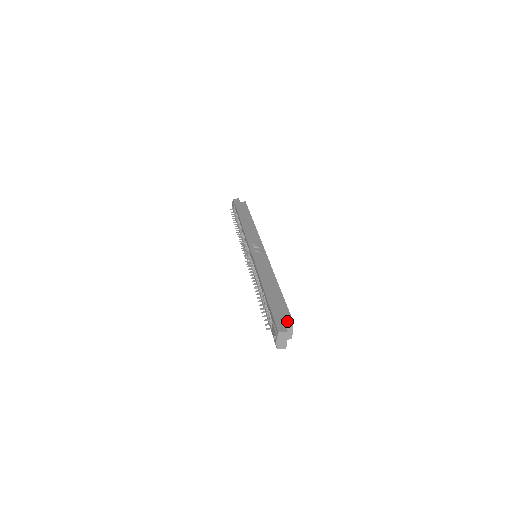
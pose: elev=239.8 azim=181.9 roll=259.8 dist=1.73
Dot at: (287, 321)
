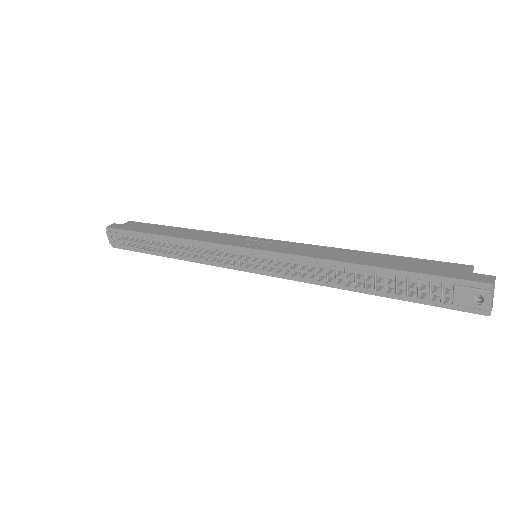
Dot at: (467, 269)
